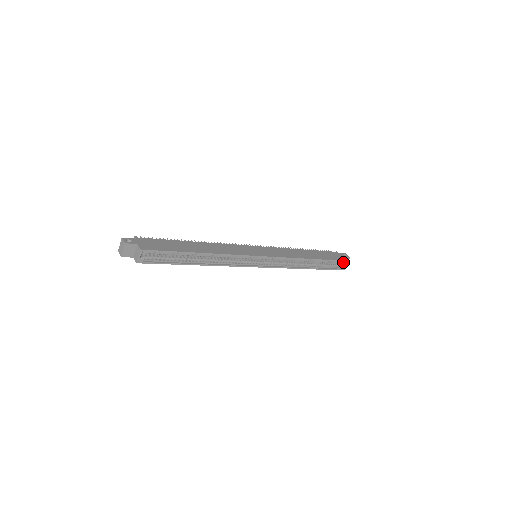
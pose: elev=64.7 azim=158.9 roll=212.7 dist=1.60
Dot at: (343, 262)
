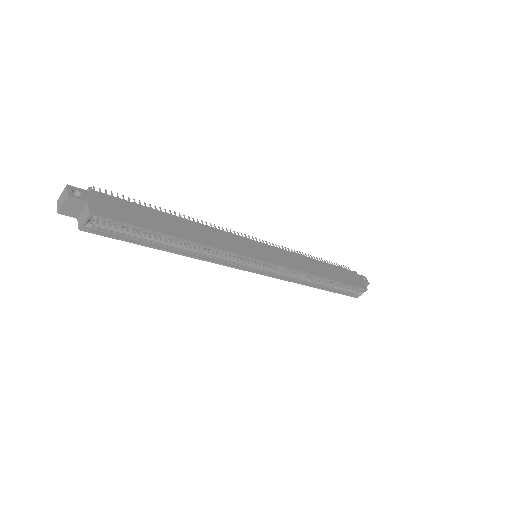
Dot at: (360, 288)
